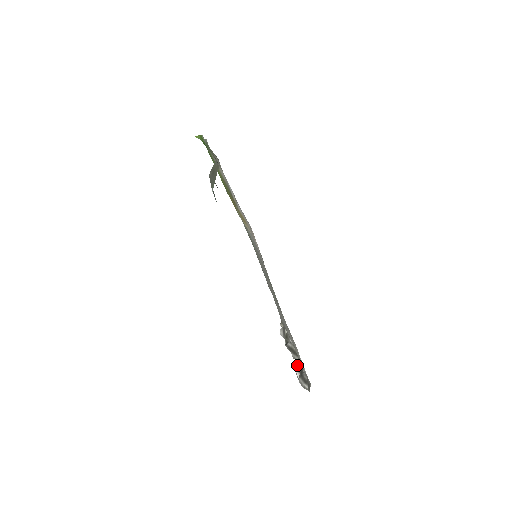
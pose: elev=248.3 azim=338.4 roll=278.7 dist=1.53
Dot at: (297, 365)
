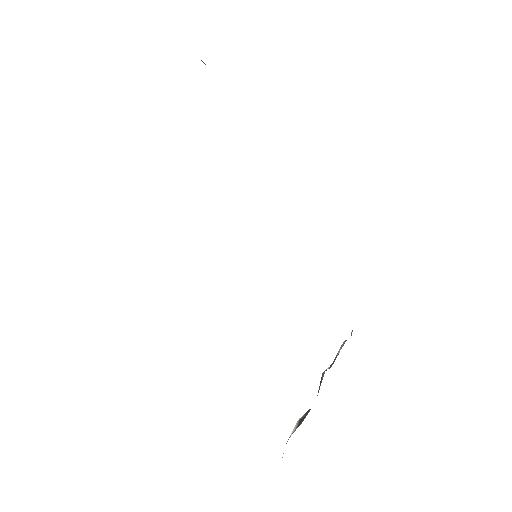
Dot at: (304, 414)
